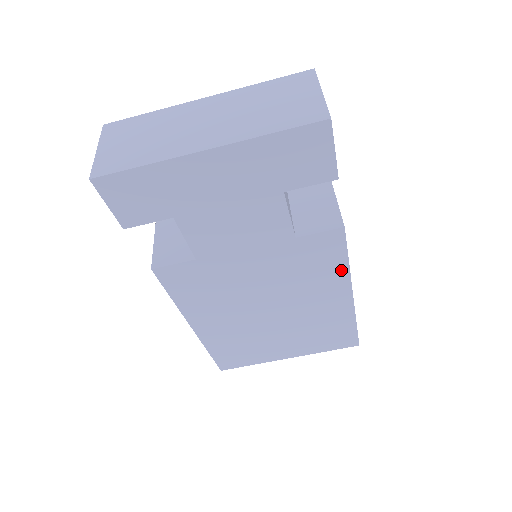
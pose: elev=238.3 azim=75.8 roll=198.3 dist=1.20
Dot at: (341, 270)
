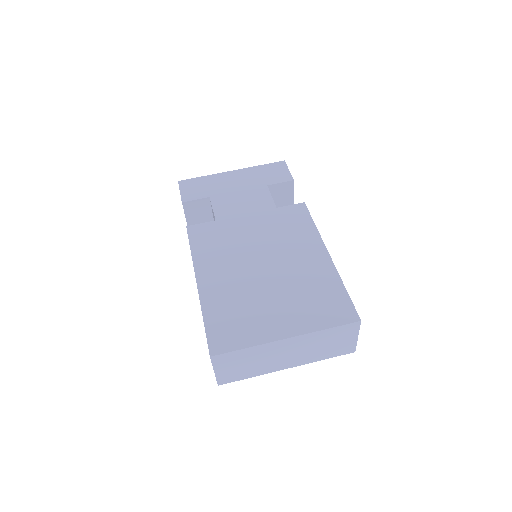
Dot at: (312, 230)
